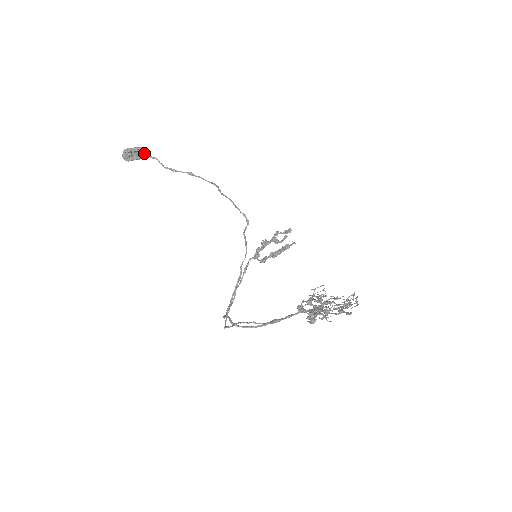
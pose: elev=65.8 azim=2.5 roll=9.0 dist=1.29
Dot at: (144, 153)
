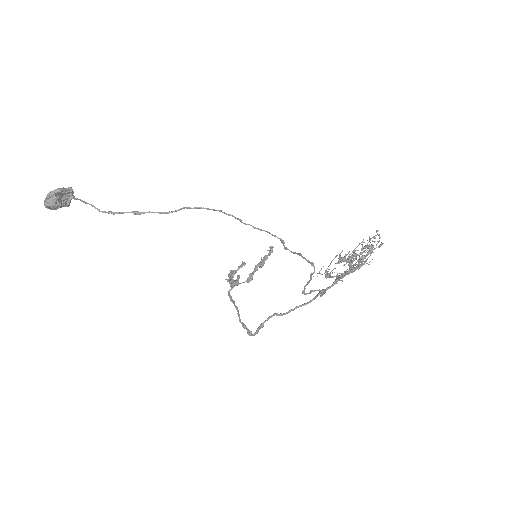
Dot at: (74, 197)
